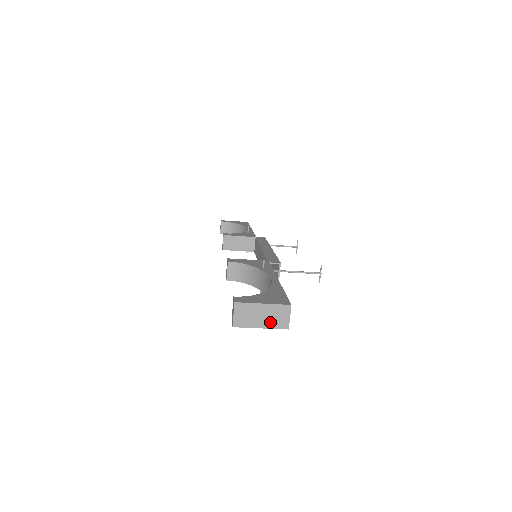
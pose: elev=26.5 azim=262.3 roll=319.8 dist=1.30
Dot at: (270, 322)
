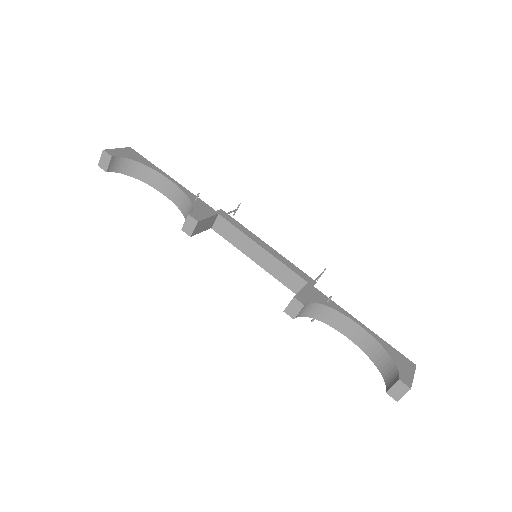
Dot at: occluded
